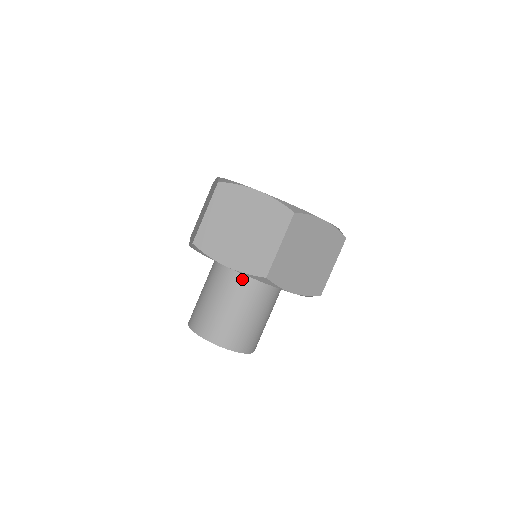
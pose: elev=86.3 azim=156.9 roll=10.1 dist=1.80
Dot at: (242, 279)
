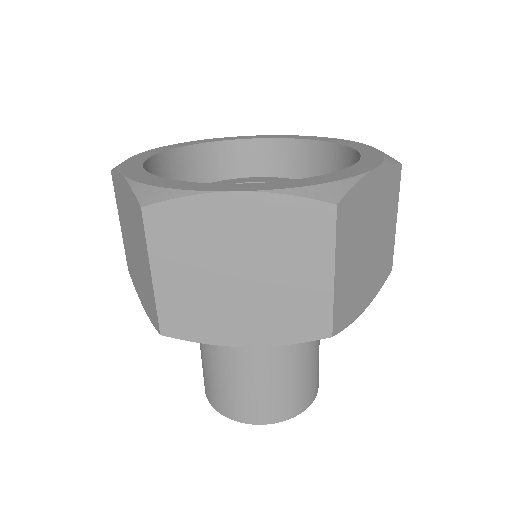
Dot at: occluded
